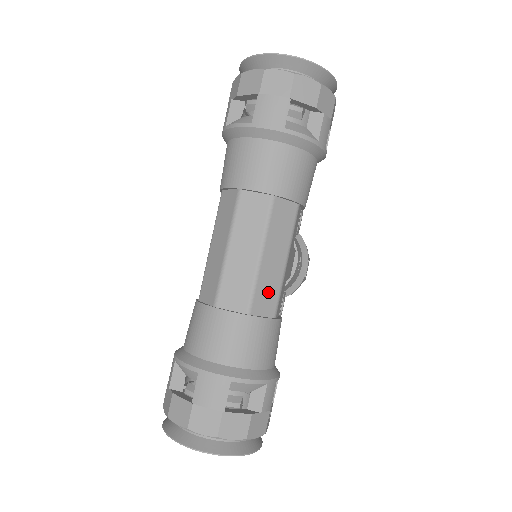
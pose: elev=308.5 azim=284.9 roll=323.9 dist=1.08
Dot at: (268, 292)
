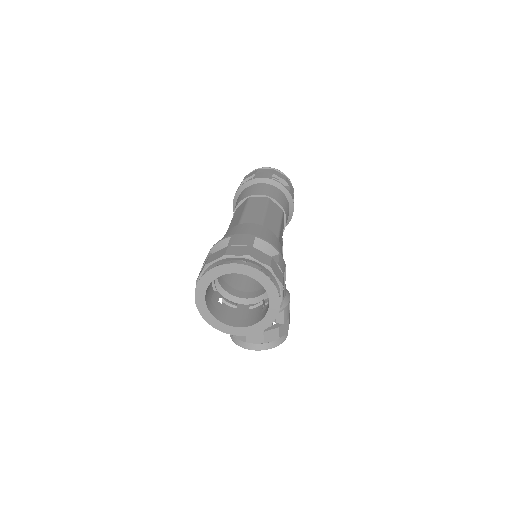
Dot at: (272, 228)
